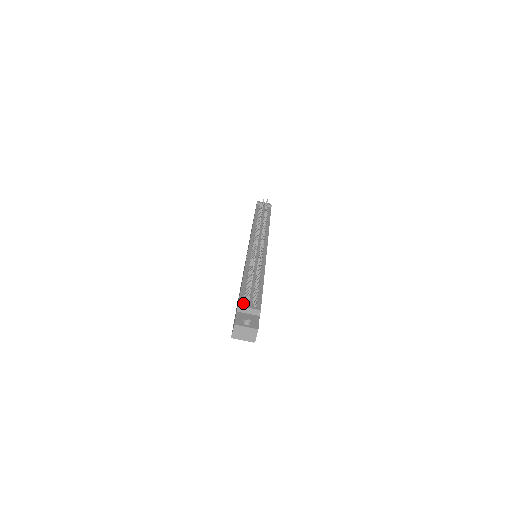
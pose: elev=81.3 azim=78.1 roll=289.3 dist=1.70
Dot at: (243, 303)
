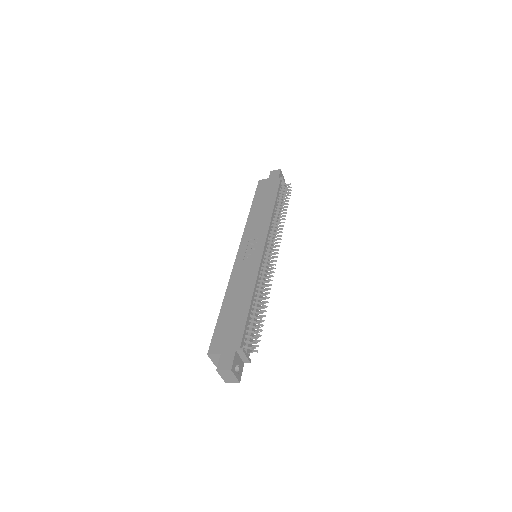
Dot at: (244, 344)
